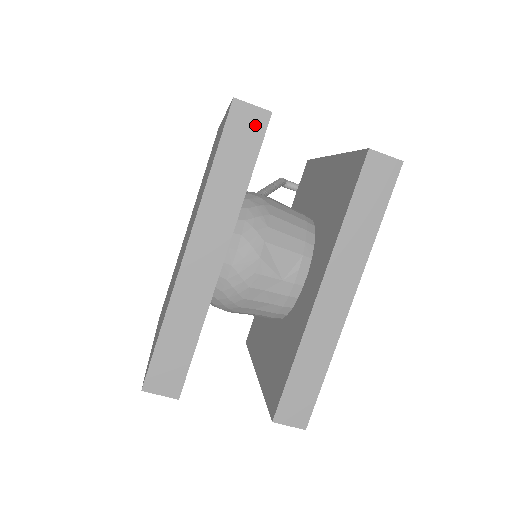
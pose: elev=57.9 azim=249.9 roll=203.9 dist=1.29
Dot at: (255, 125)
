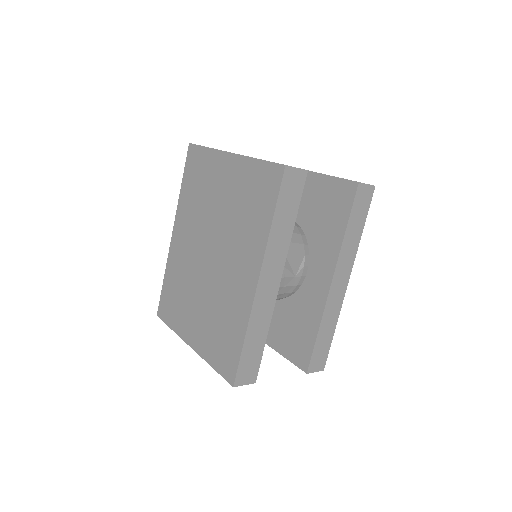
Dot at: (298, 182)
